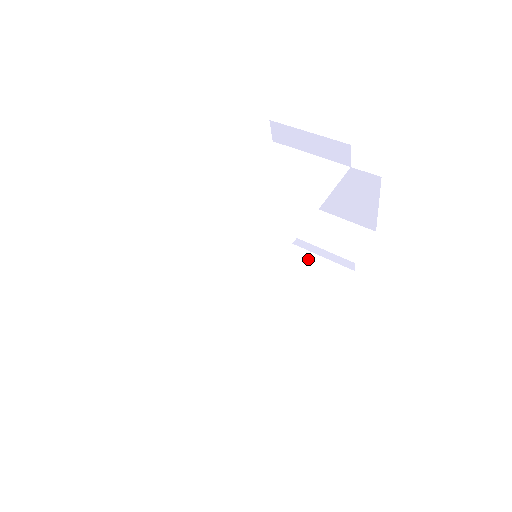
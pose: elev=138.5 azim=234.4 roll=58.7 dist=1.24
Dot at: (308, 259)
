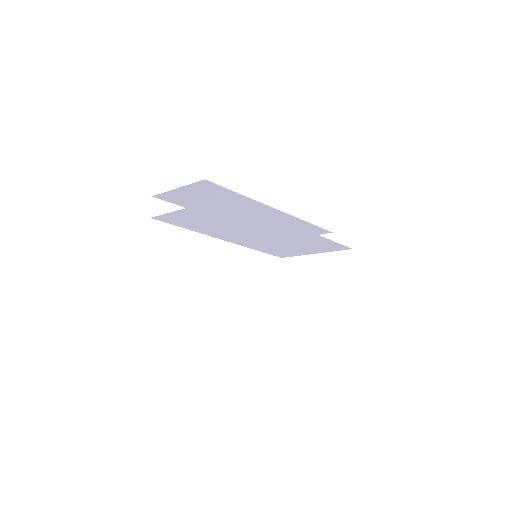
Dot at: occluded
